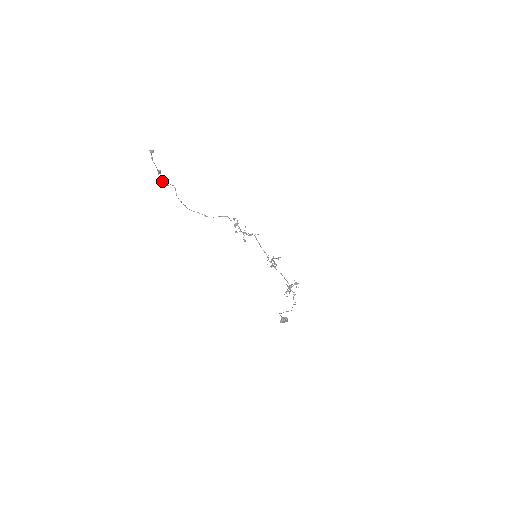
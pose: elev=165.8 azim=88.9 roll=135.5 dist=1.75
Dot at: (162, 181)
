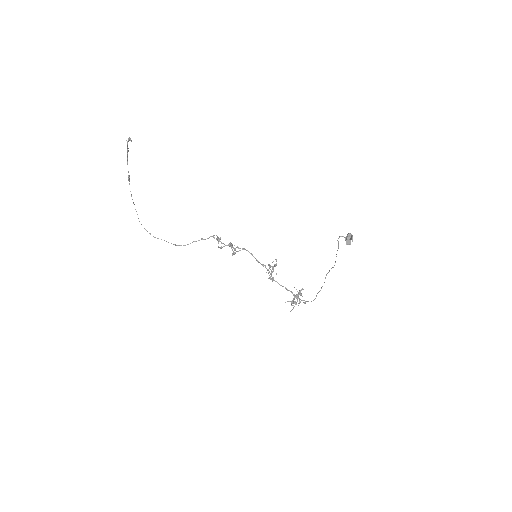
Dot at: occluded
